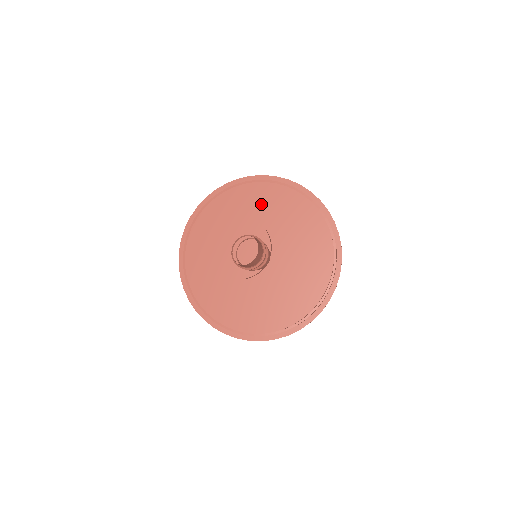
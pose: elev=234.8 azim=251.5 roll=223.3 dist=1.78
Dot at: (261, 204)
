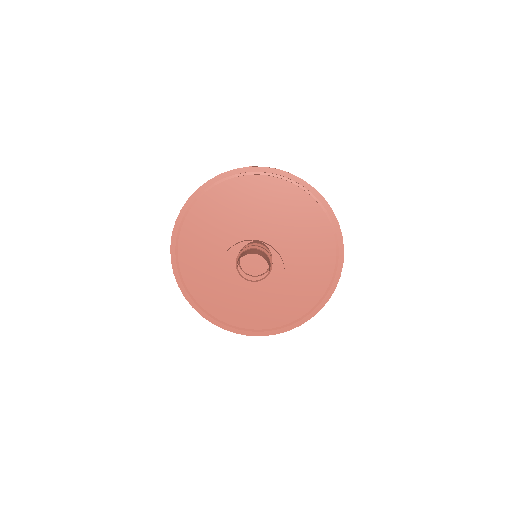
Dot at: (286, 208)
